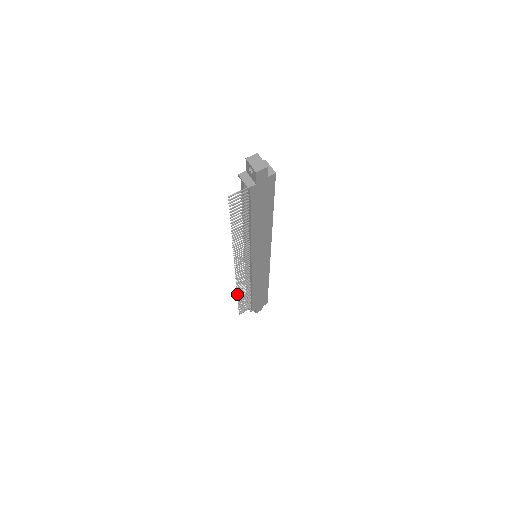
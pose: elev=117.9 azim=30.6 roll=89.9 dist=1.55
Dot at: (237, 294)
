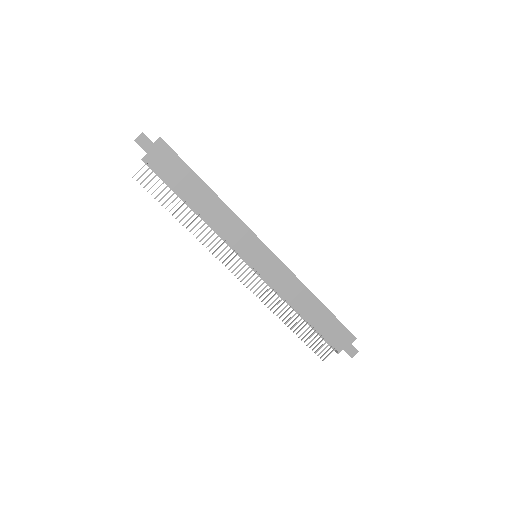
Dot at: occluded
